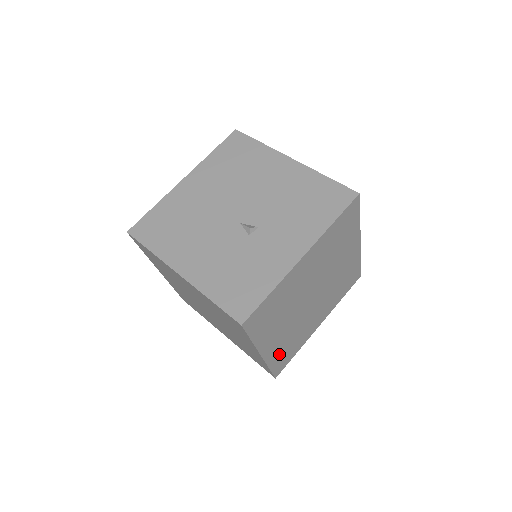
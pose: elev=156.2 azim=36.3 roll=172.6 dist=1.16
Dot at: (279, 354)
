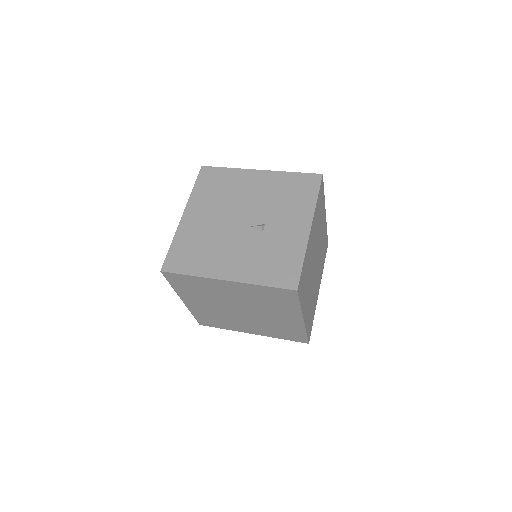
Dot at: (308, 319)
